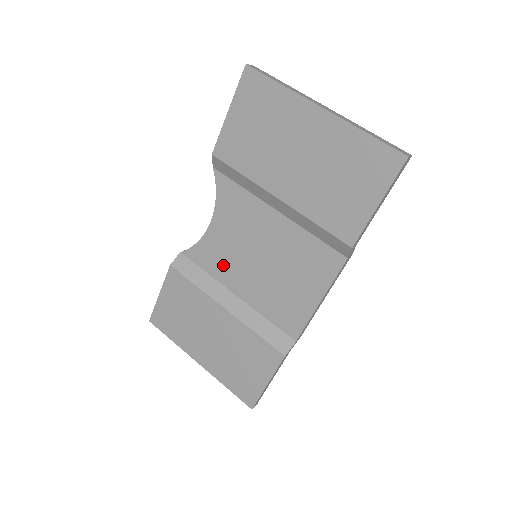
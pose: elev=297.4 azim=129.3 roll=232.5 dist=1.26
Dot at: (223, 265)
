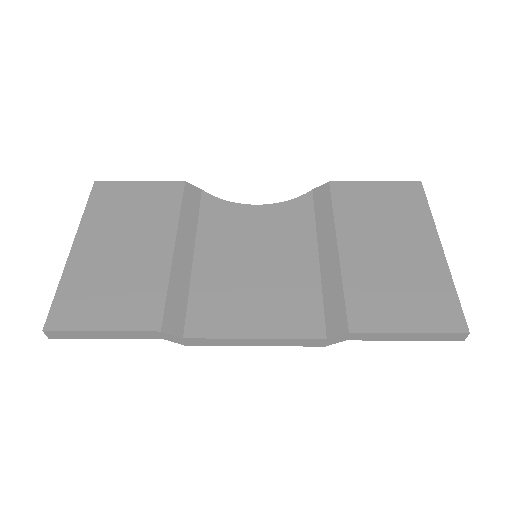
Dot at: (220, 231)
